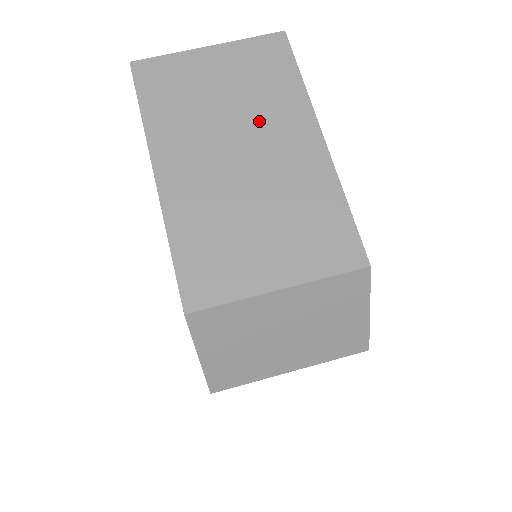
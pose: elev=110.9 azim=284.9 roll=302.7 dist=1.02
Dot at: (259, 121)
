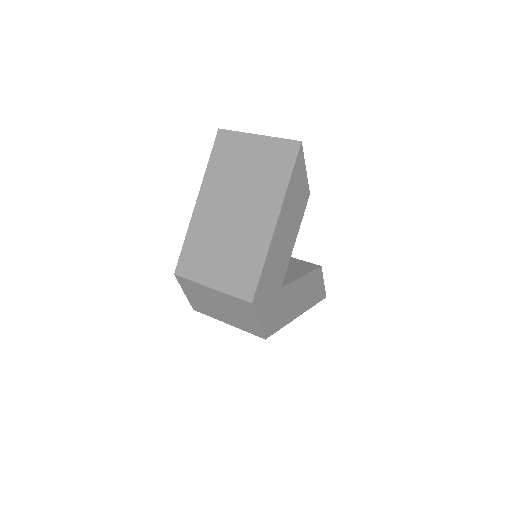
Dot at: (254, 196)
